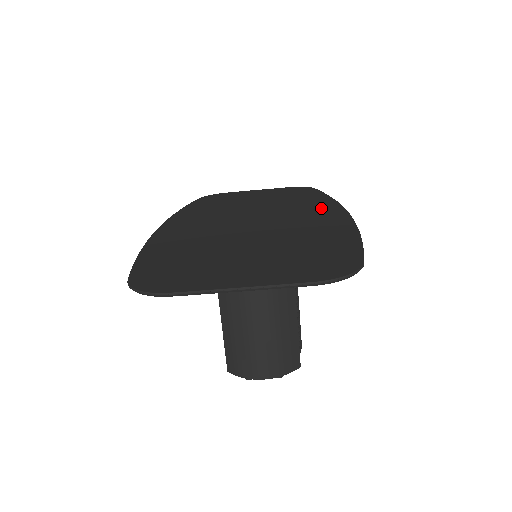
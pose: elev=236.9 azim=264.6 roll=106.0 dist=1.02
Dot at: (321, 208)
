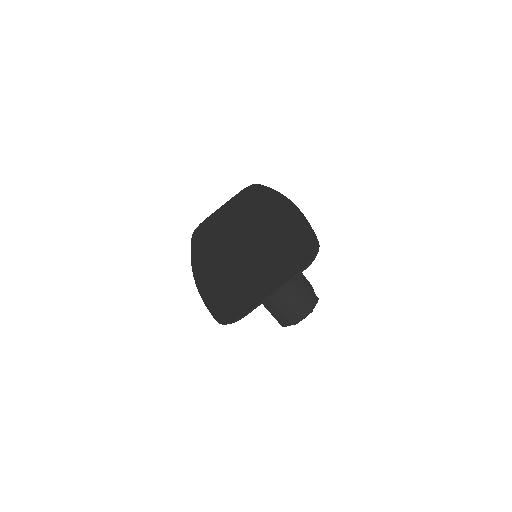
Dot at: (274, 205)
